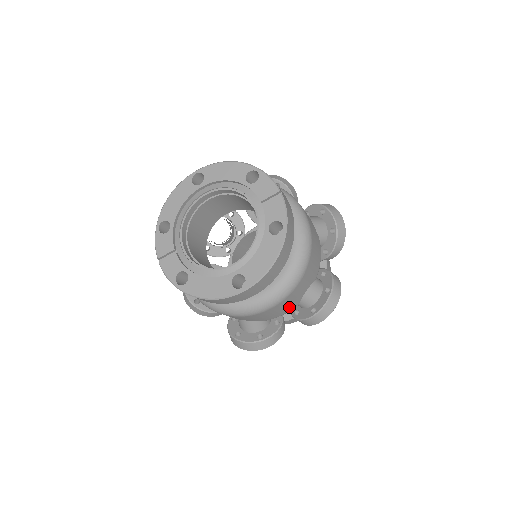
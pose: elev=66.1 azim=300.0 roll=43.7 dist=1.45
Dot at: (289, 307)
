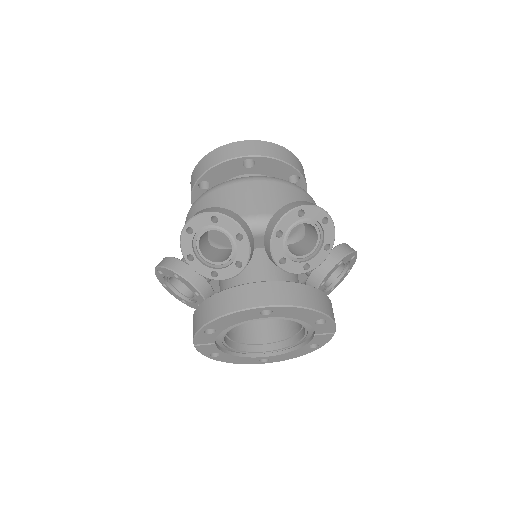
Dot at: (269, 206)
